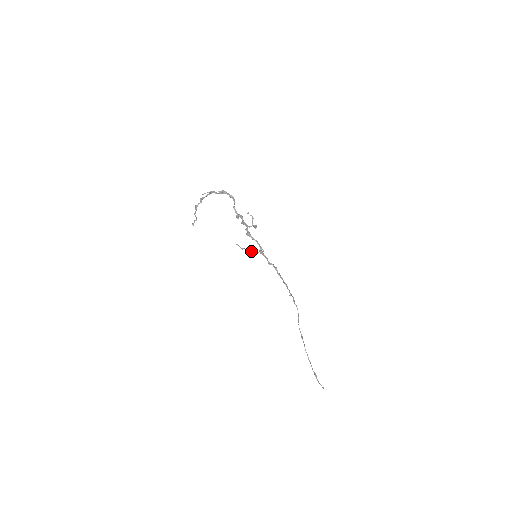
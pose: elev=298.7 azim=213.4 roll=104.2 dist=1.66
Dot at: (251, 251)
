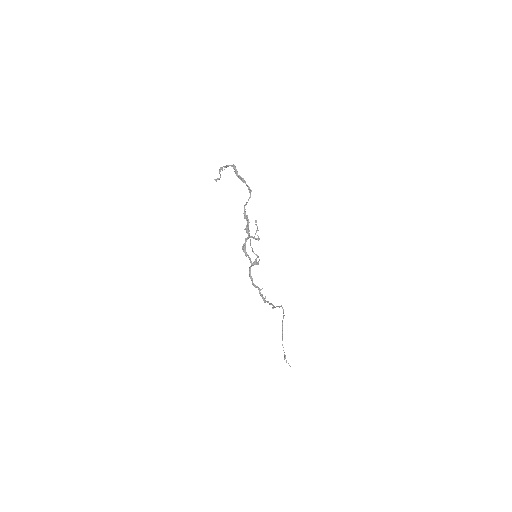
Dot at: (252, 250)
